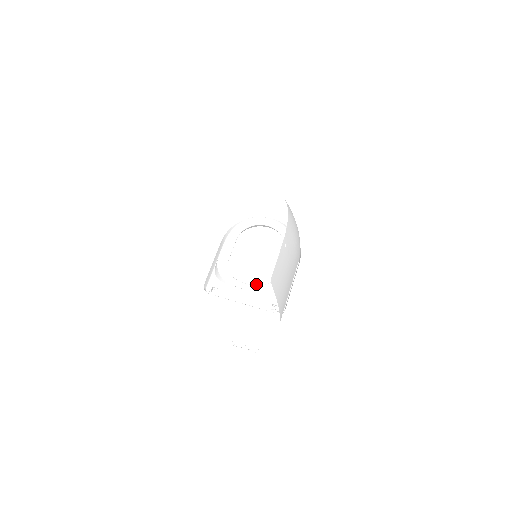
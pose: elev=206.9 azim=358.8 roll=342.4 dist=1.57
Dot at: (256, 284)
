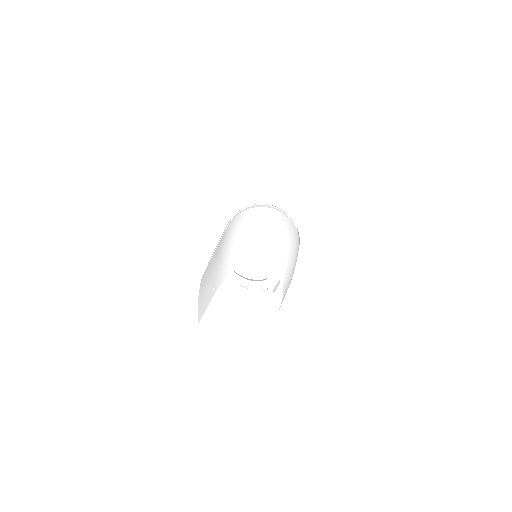
Dot at: occluded
